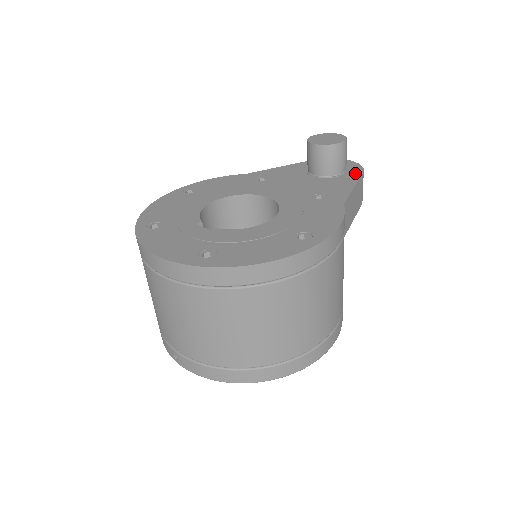
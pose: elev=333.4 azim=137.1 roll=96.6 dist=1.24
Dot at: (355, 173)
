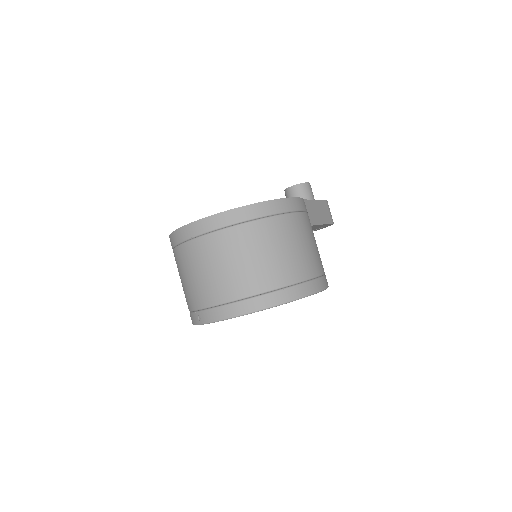
Dot at: occluded
